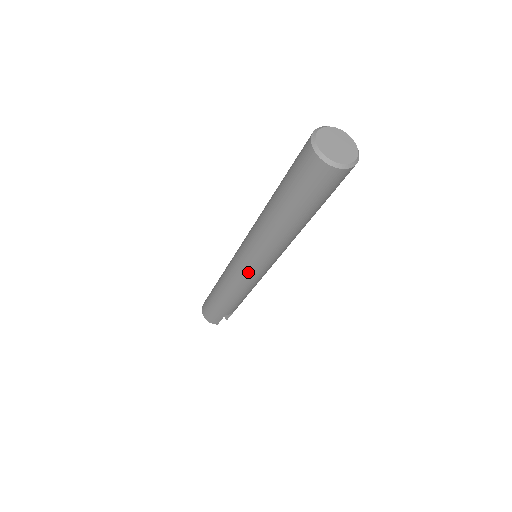
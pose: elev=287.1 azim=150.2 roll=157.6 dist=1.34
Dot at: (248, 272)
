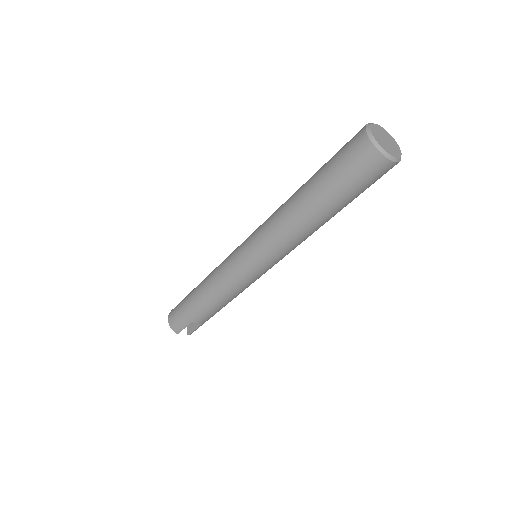
Dot at: (243, 265)
